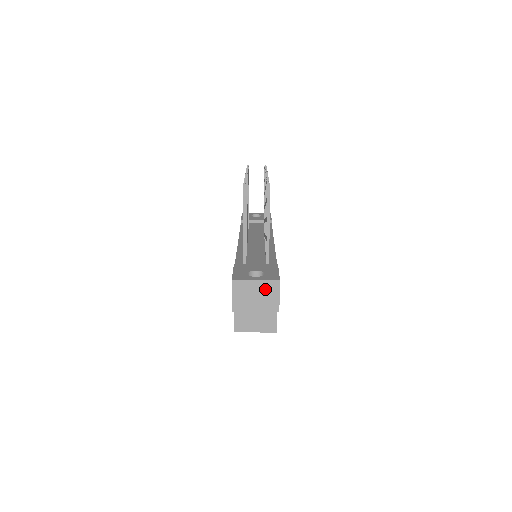
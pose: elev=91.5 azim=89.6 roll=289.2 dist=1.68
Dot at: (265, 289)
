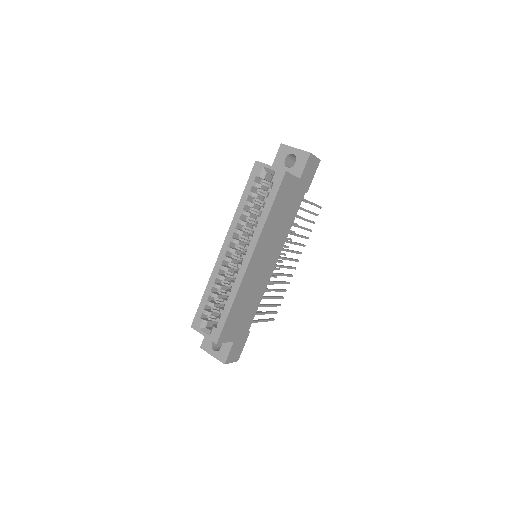
Dot at: occluded
